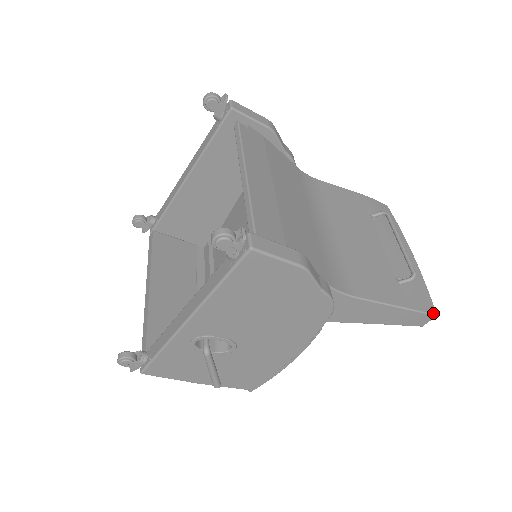
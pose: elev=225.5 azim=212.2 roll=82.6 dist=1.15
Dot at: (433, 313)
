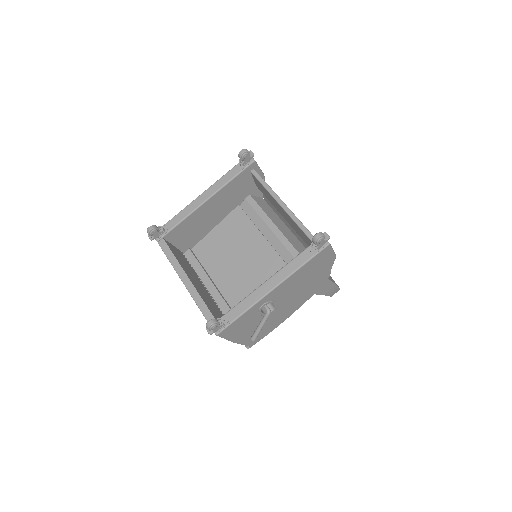
Dot at: occluded
